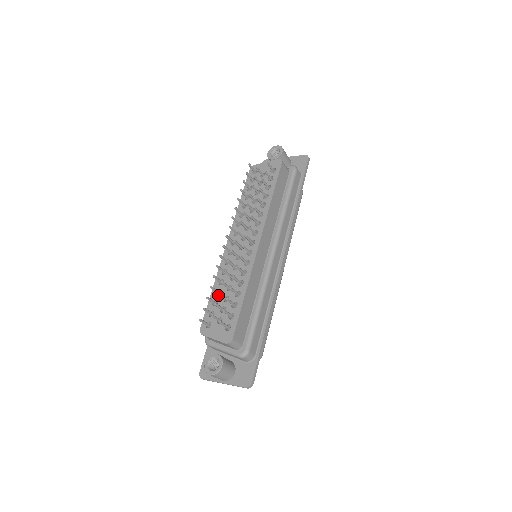
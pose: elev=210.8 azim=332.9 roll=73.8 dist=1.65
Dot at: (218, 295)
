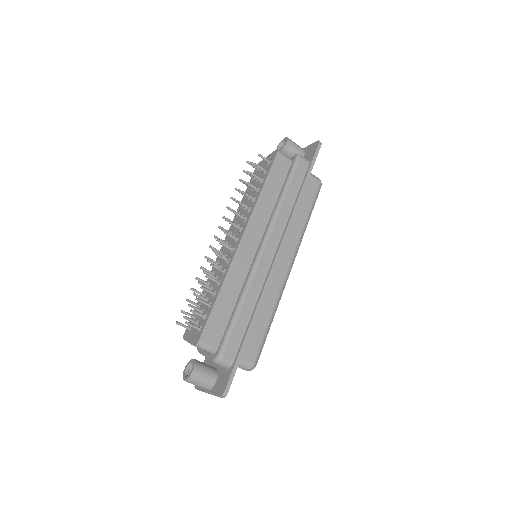
Dot at: occluded
